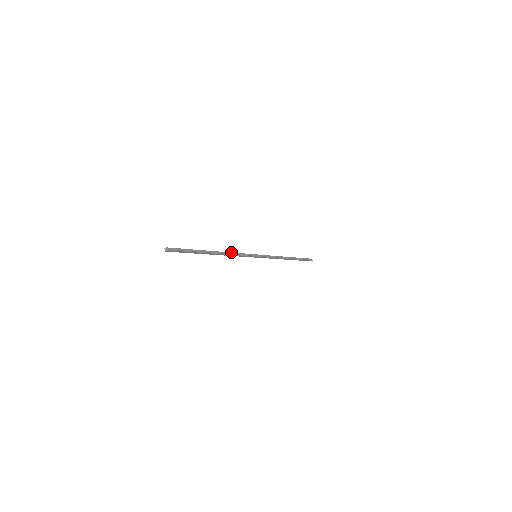
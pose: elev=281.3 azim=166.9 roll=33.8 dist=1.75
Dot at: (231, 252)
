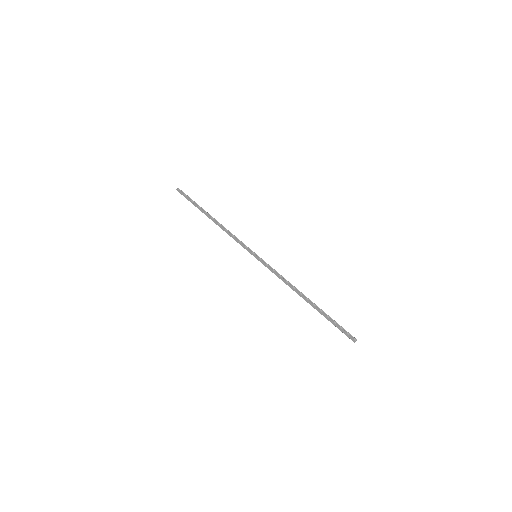
Dot at: occluded
